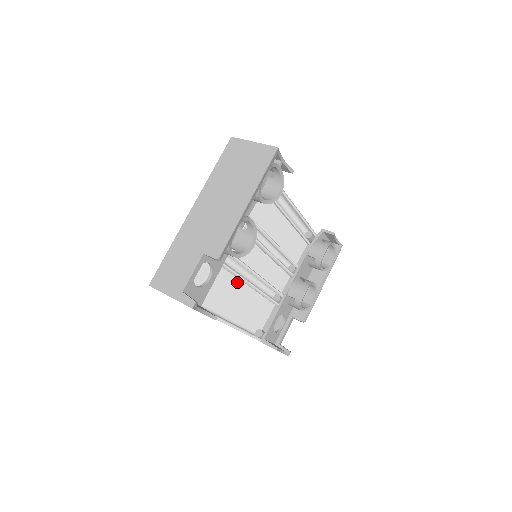
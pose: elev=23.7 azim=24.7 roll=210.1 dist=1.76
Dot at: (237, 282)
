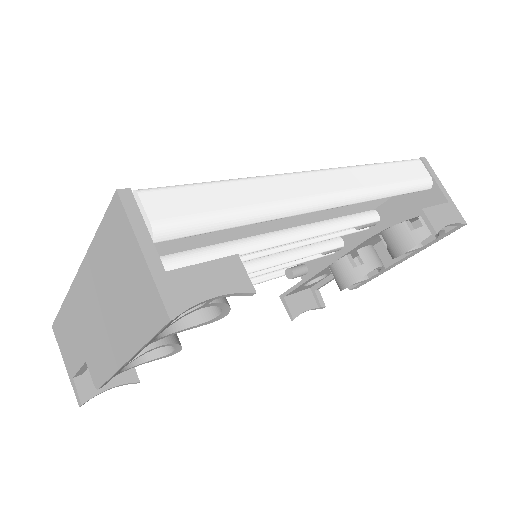
Dot at: occluded
